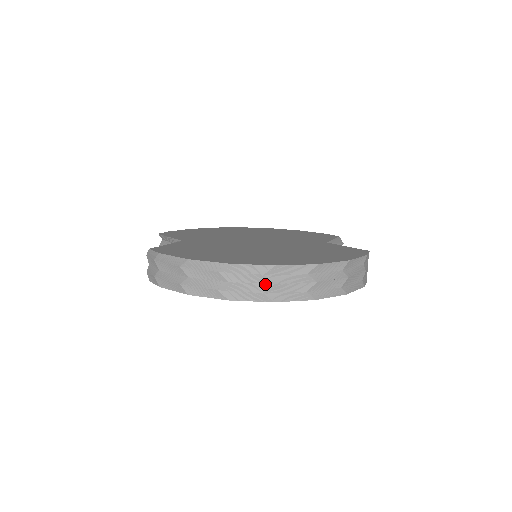
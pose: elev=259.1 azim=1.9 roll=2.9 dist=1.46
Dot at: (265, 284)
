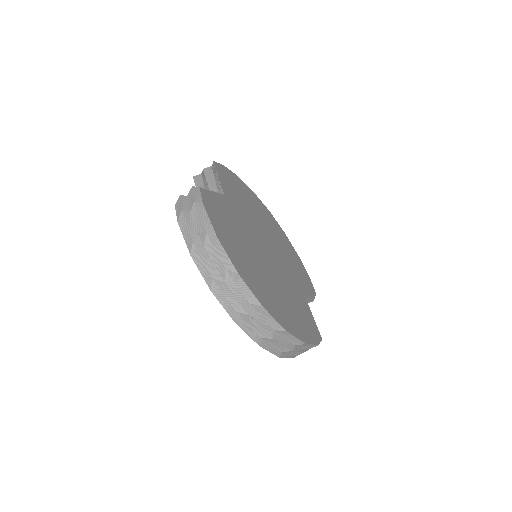
Dot at: (243, 308)
